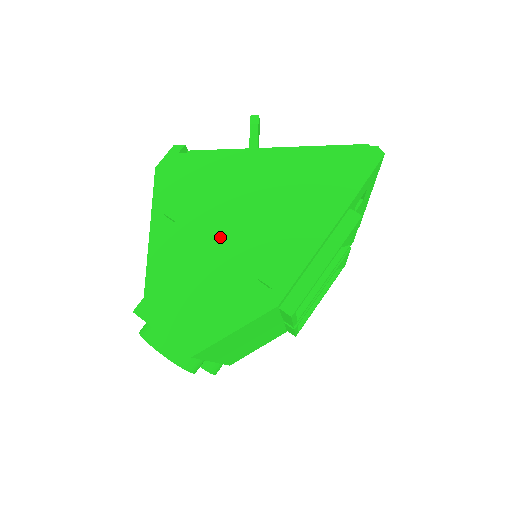
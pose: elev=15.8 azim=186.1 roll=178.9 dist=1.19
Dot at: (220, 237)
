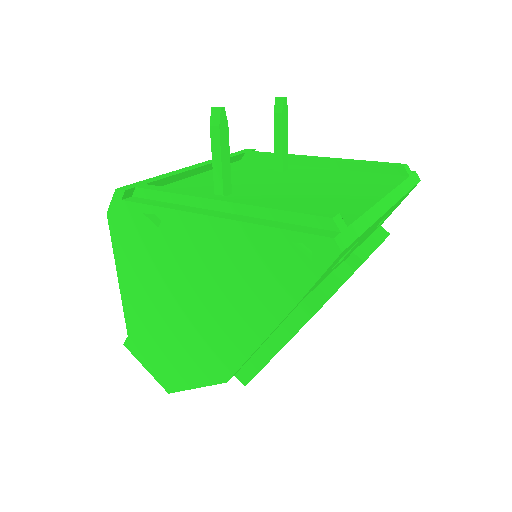
Dot at: (173, 304)
